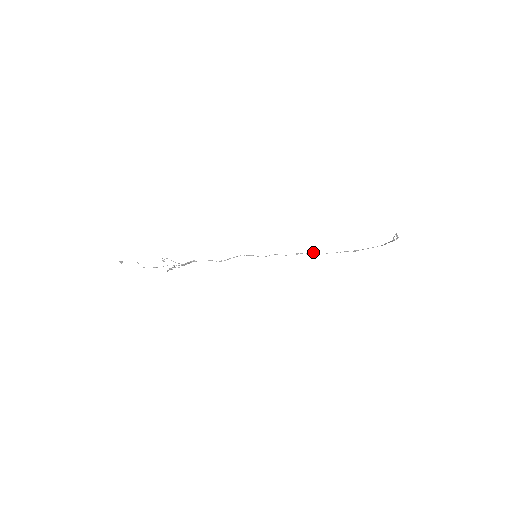
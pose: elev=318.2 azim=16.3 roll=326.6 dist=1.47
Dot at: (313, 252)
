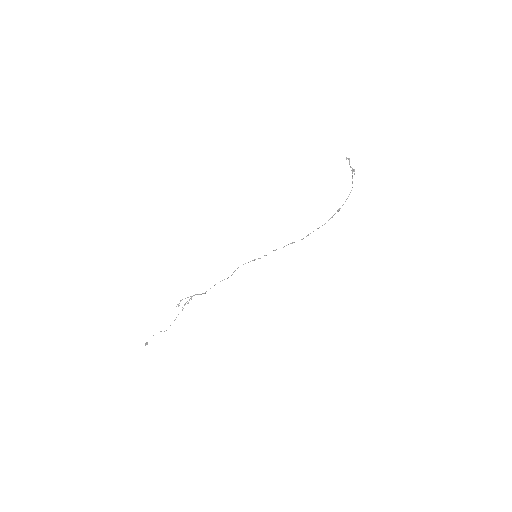
Dot at: (307, 235)
